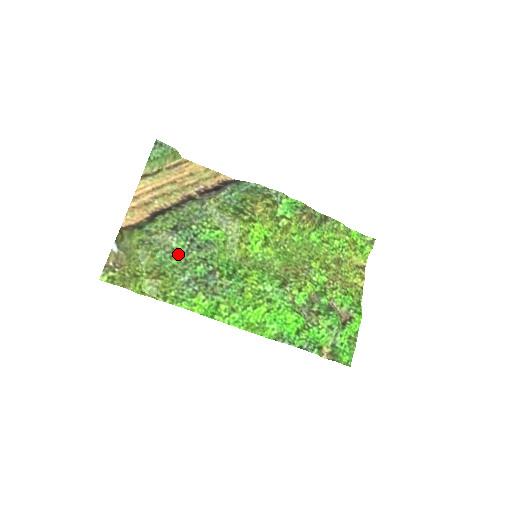
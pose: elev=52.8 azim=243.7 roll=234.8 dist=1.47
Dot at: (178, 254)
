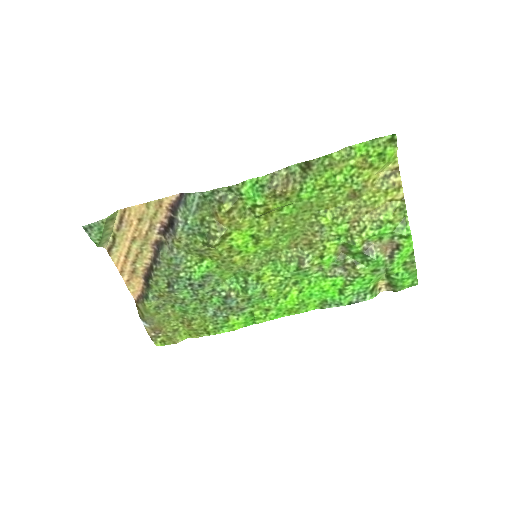
Dot at: (190, 300)
